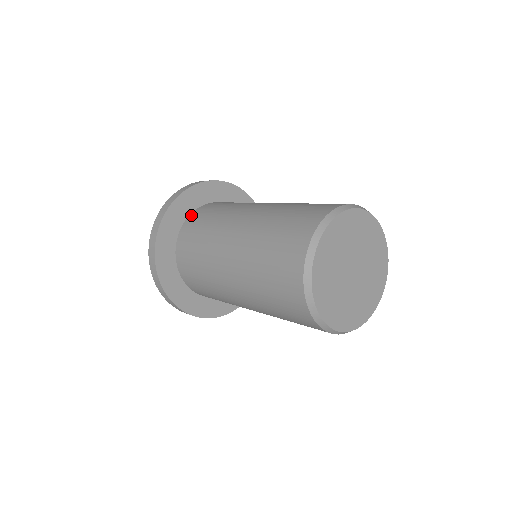
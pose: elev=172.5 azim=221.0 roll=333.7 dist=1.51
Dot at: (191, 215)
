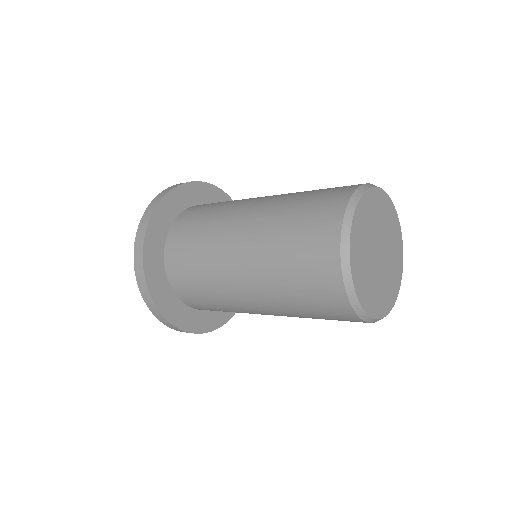
Dot at: (175, 223)
